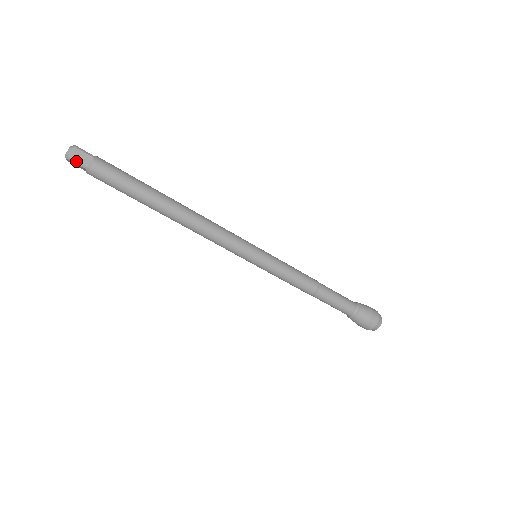
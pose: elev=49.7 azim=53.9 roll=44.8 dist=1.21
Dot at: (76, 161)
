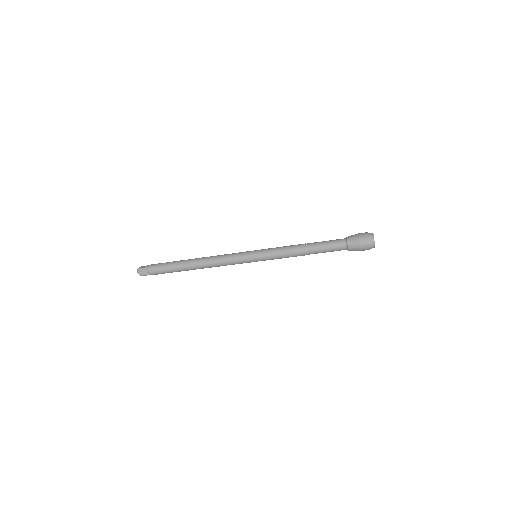
Dot at: (143, 275)
